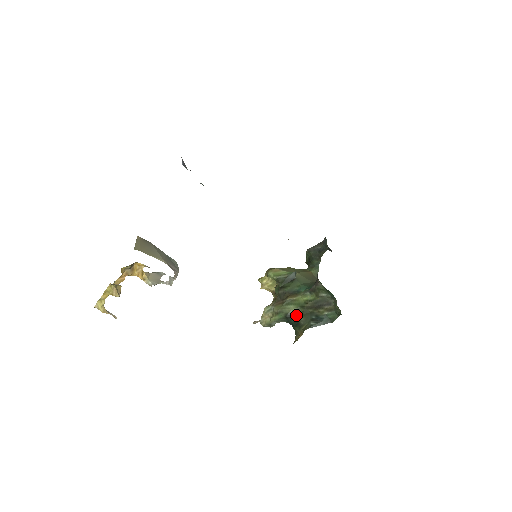
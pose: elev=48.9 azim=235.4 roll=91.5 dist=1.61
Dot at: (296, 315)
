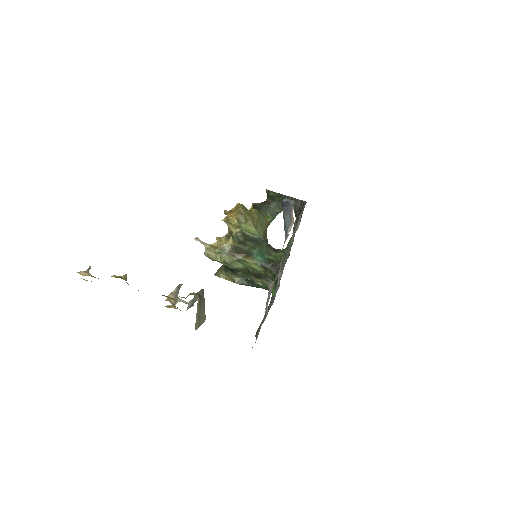
Dot at: (238, 271)
